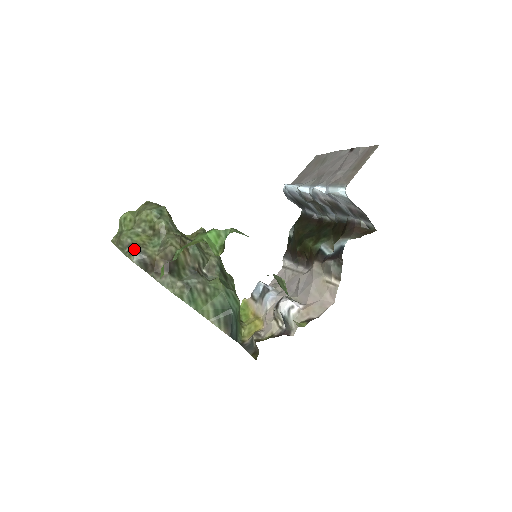
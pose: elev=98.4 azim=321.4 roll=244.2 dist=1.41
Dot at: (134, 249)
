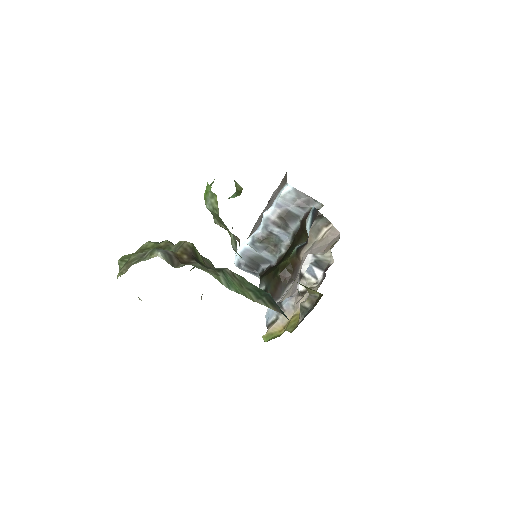
Dot at: (153, 249)
